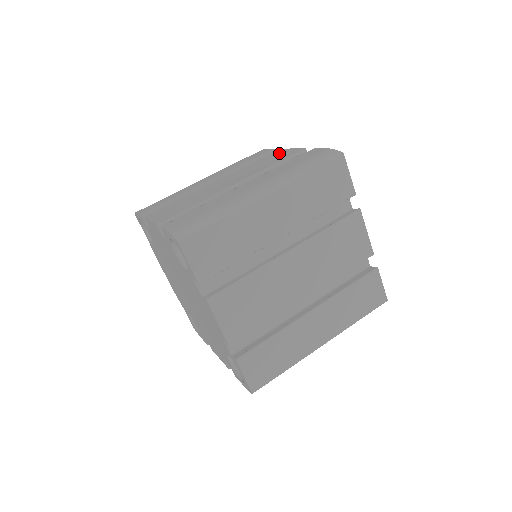
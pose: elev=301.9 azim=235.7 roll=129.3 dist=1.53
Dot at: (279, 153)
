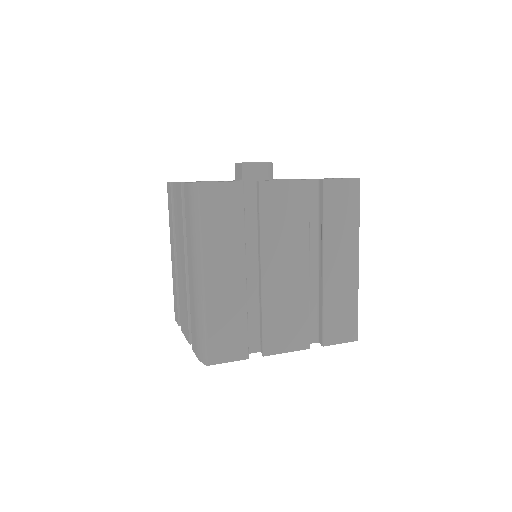
Dot at: (175, 195)
